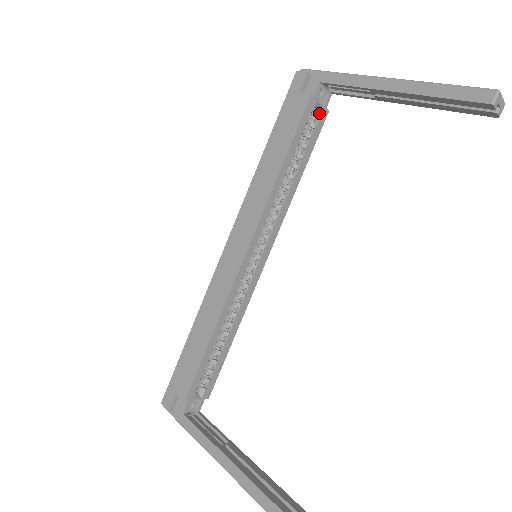
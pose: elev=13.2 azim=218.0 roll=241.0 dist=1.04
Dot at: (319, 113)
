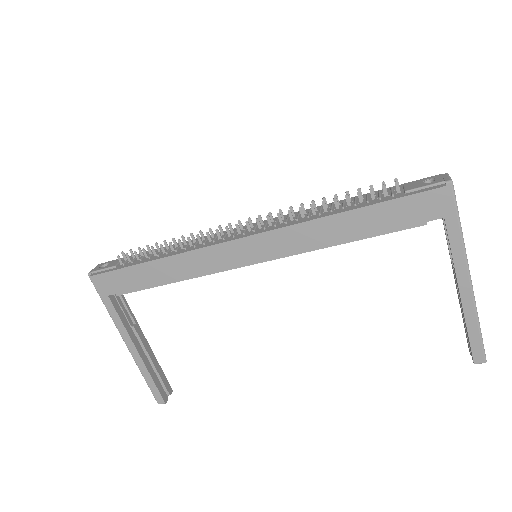
Dot at: occluded
